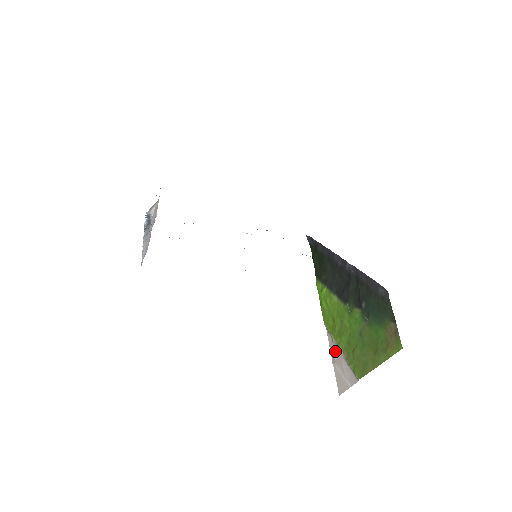
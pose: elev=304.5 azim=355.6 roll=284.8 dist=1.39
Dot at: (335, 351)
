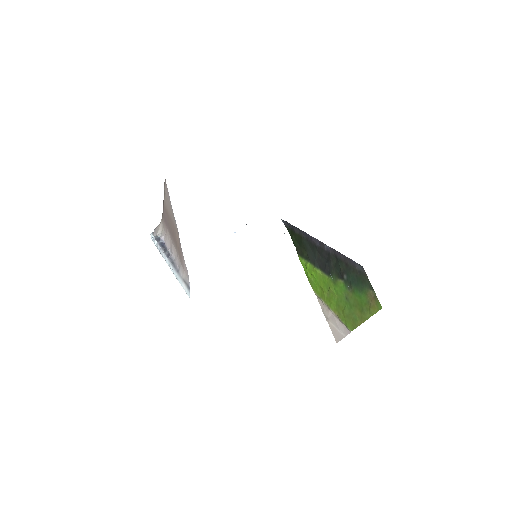
Dot at: (327, 312)
